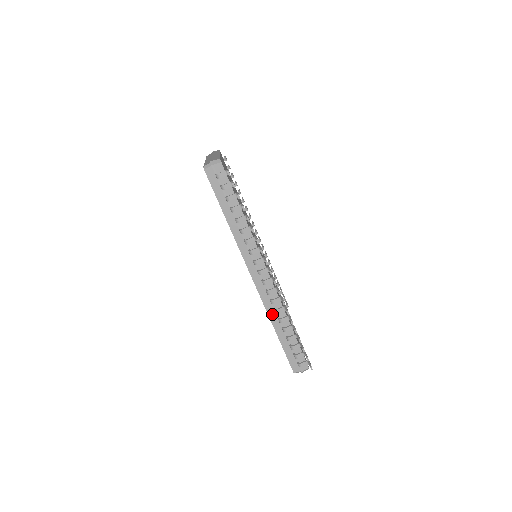
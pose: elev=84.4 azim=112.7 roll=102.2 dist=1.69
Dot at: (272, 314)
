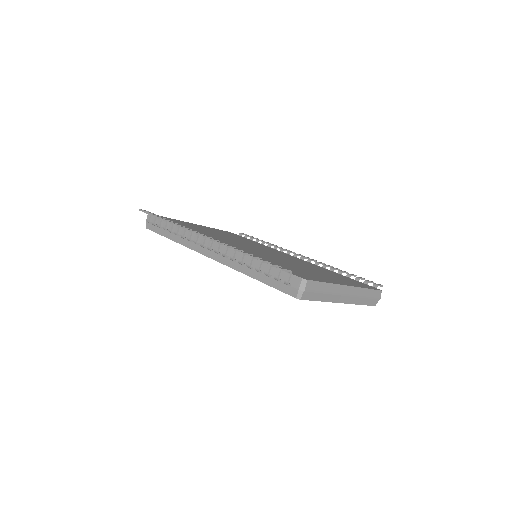
Dot at: (237, 266)
